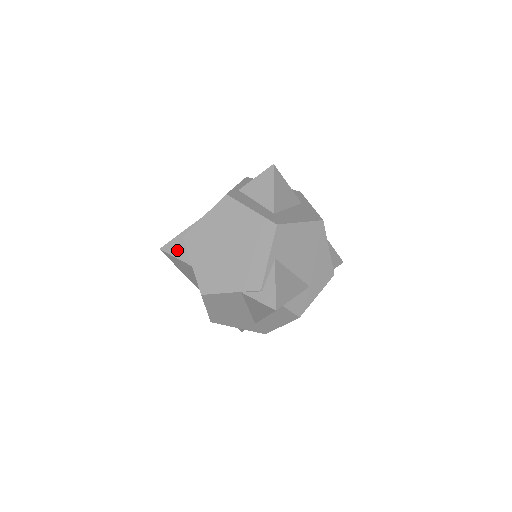
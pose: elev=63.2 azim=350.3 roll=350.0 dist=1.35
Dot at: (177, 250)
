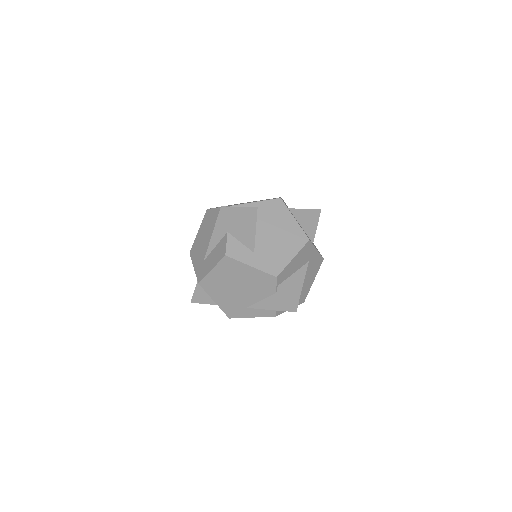
Dot at: occluded
